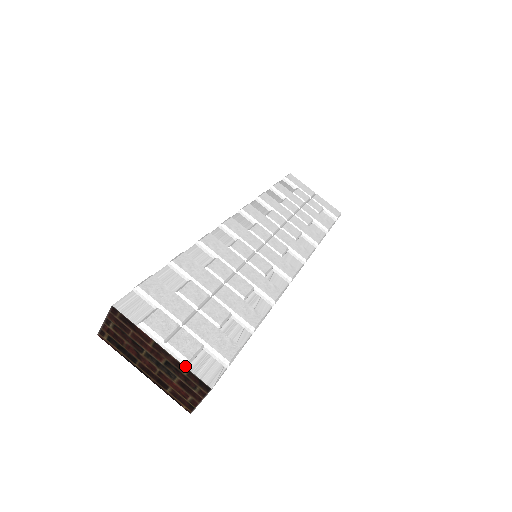
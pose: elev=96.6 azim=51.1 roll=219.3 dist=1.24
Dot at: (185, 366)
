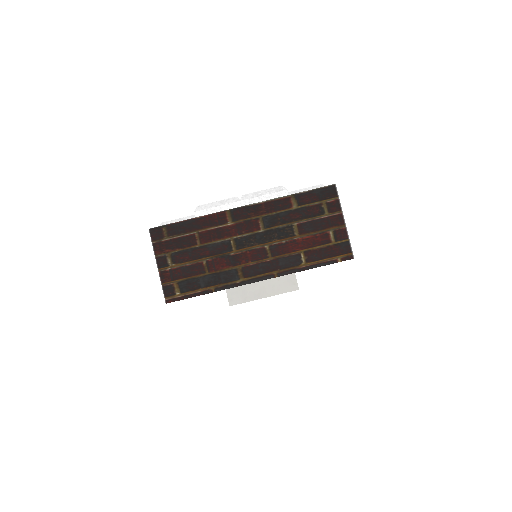
Dot at: (285, 195)
